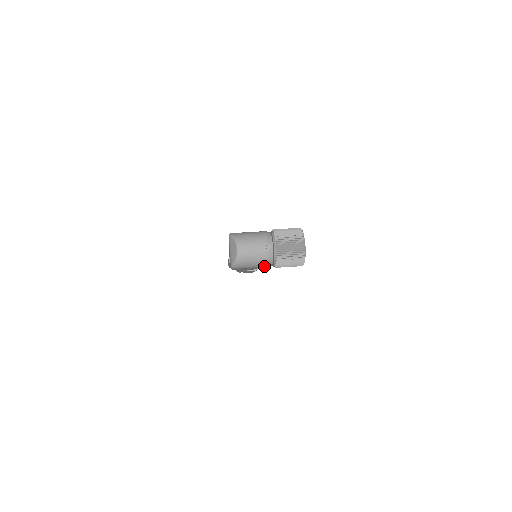
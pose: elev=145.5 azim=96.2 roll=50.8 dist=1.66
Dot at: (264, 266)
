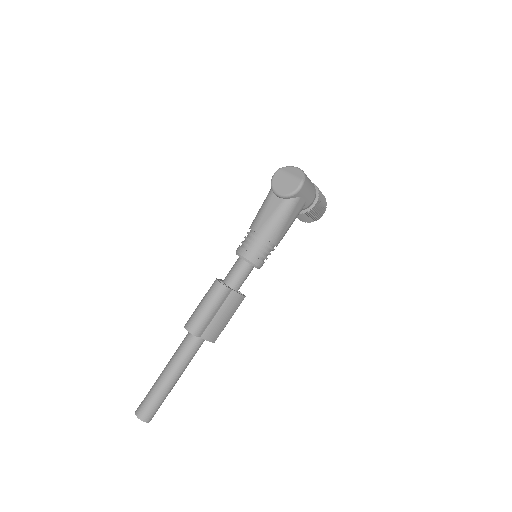
Dot at: (313, 197)
